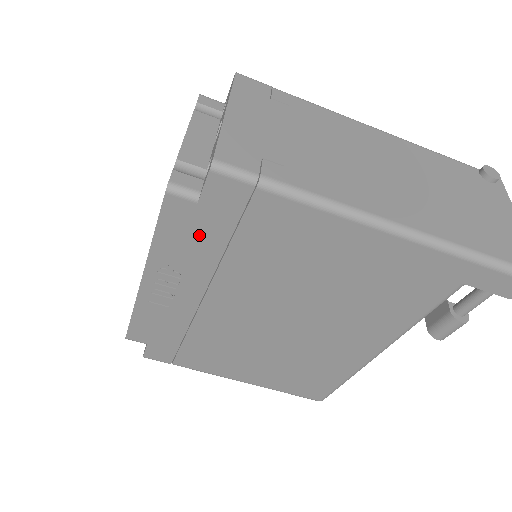
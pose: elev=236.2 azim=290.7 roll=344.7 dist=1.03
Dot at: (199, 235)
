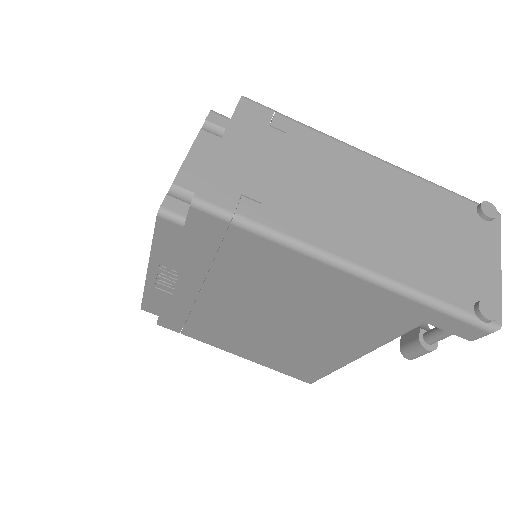
Dot at: (189, 249)
